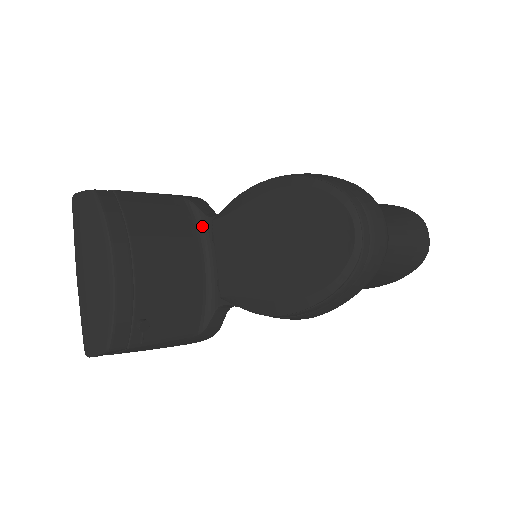
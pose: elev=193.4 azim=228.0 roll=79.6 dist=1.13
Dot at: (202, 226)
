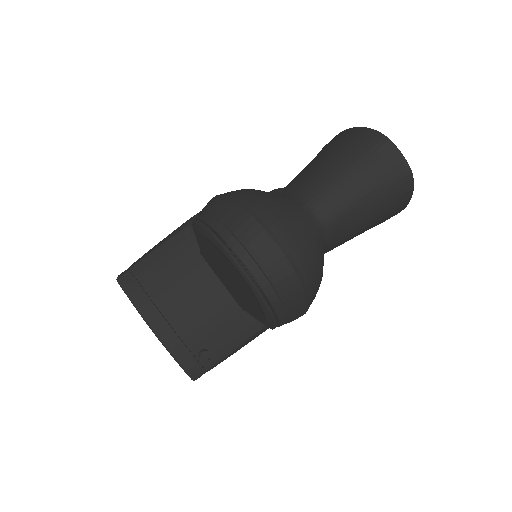
Dot at: occluded
